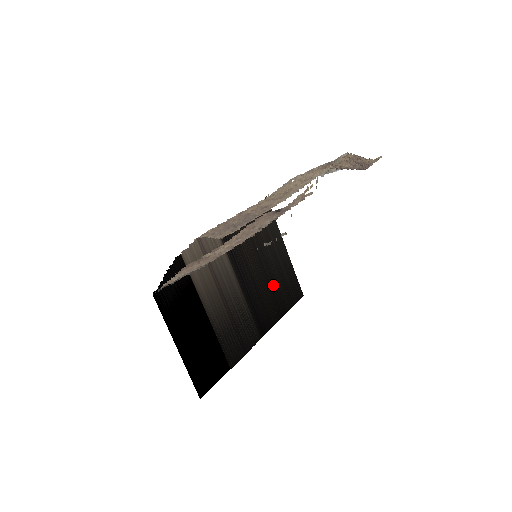
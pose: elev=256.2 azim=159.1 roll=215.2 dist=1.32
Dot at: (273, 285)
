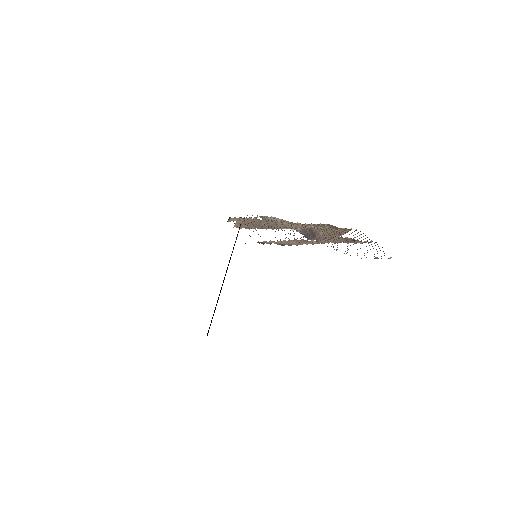
Dot at: occluded
